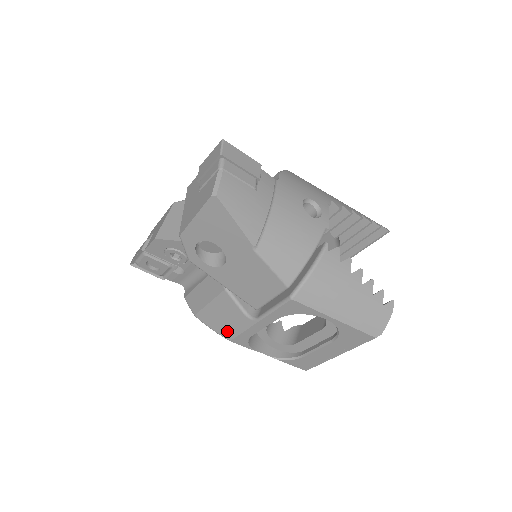
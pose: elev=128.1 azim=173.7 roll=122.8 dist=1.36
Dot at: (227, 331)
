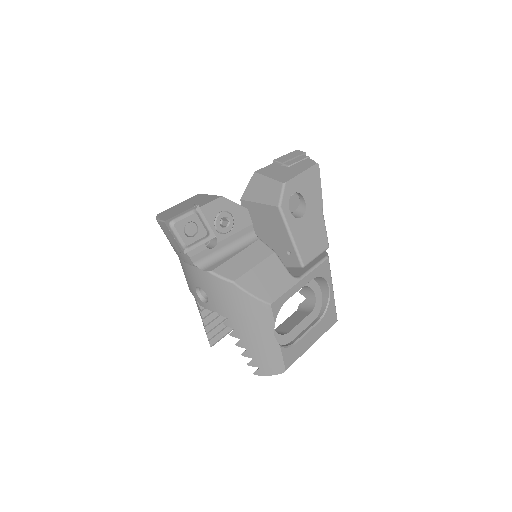
Dot at: (270, 293)
